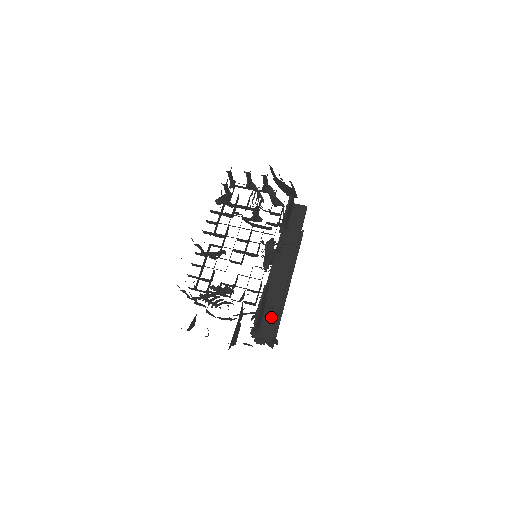
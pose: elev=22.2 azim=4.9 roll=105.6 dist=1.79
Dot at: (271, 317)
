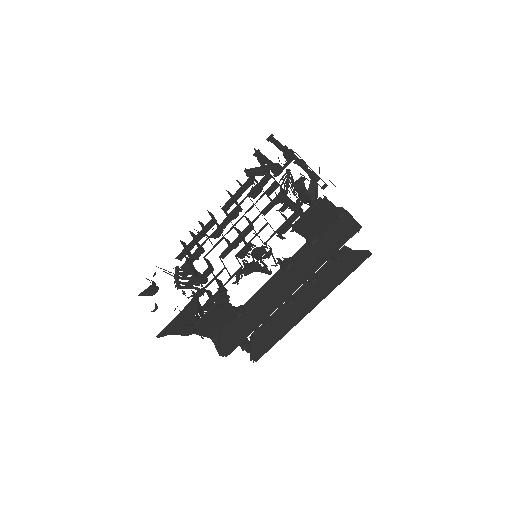
Dot at: (235, 332)
